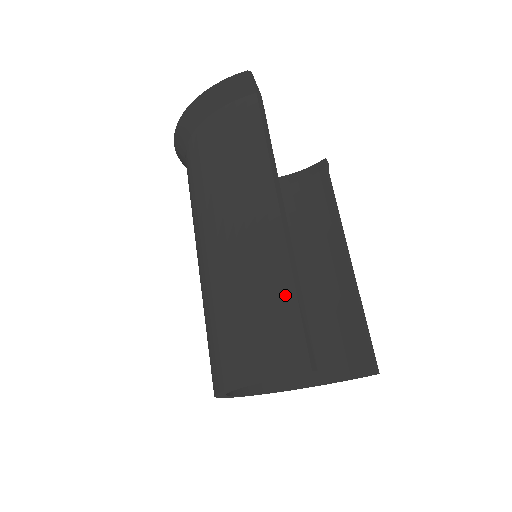
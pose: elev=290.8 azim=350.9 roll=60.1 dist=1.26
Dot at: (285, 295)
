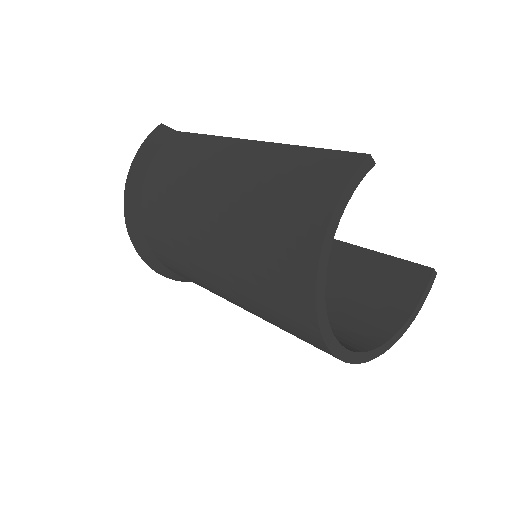
Dot at: (301, 153)
